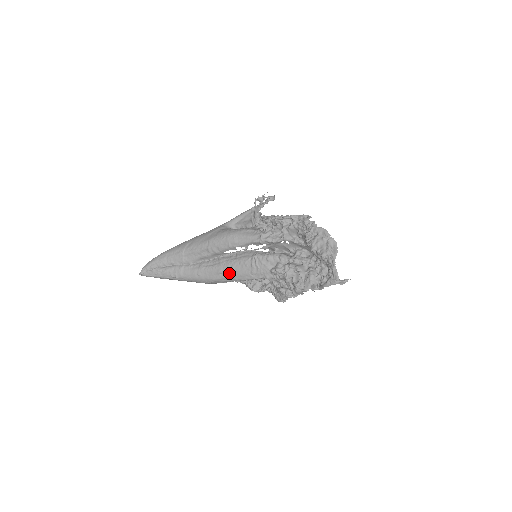
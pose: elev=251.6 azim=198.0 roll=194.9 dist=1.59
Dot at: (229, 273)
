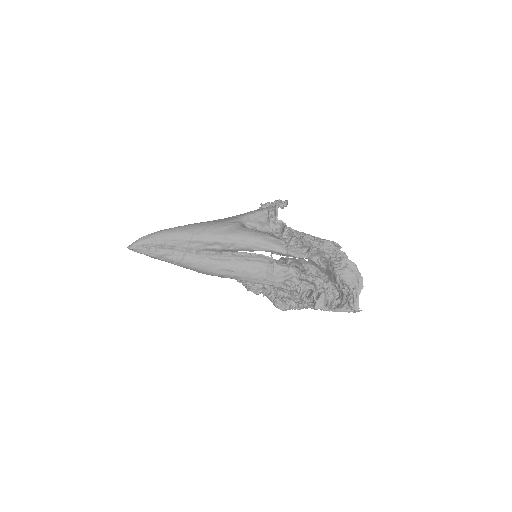
Dot at: (239, 273)
